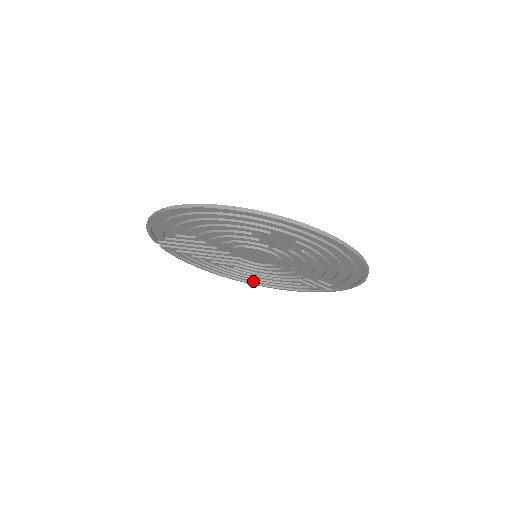
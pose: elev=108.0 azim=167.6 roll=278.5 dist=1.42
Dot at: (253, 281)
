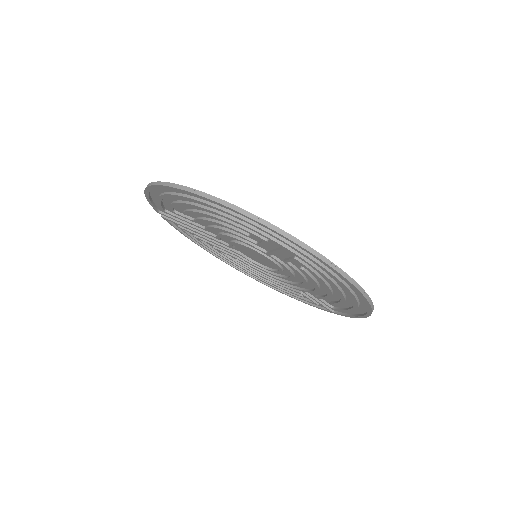
Dot at: (255, 277)
